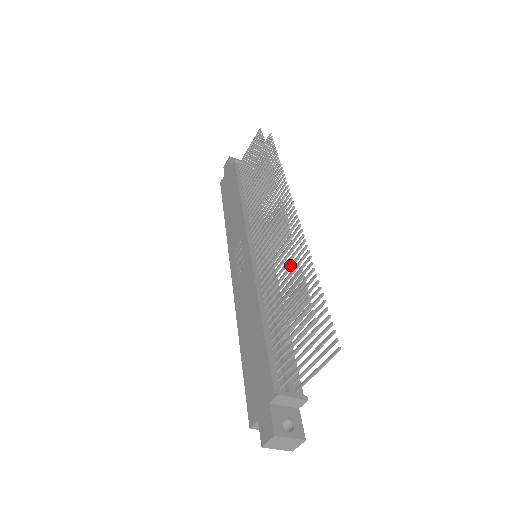
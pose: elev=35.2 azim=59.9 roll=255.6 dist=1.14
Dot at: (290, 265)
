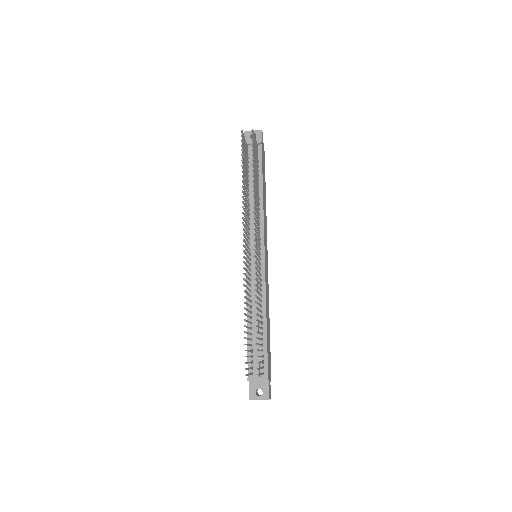
Dot at: (245, 303)
